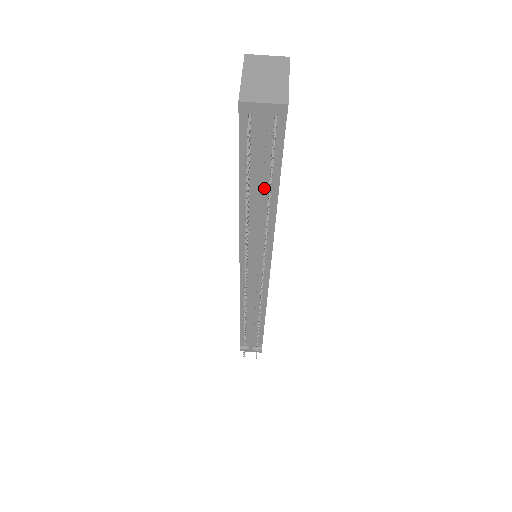
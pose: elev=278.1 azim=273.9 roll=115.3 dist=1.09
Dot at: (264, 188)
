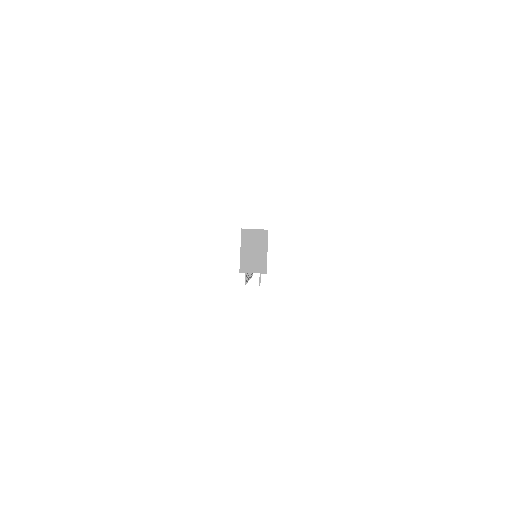
Dot at: occluded
